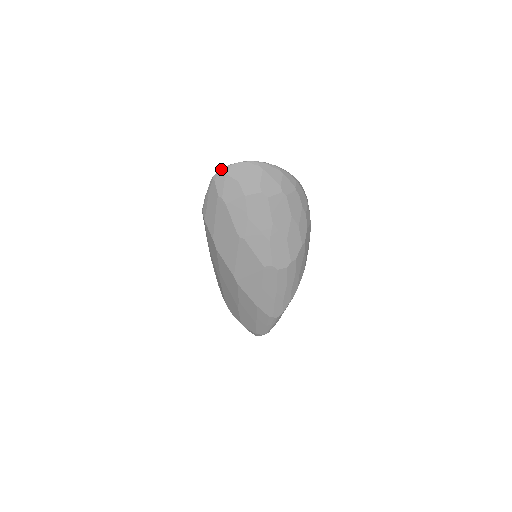
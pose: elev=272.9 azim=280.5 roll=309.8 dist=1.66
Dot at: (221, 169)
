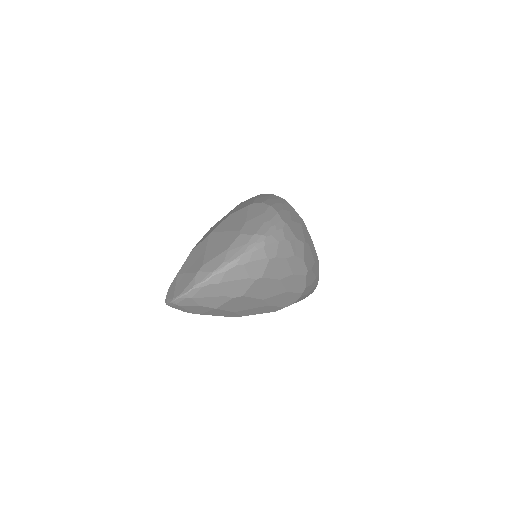
Dot at: (169, 303)
